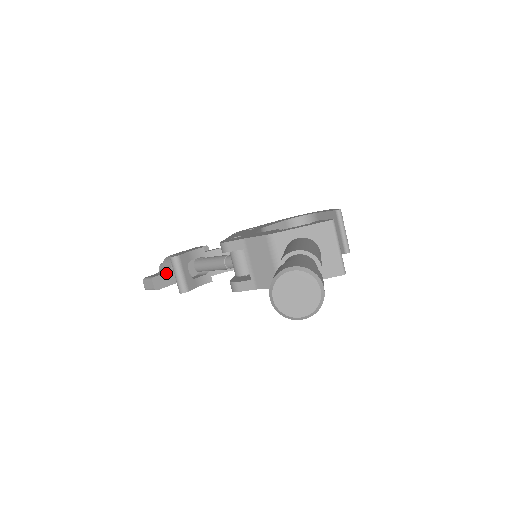
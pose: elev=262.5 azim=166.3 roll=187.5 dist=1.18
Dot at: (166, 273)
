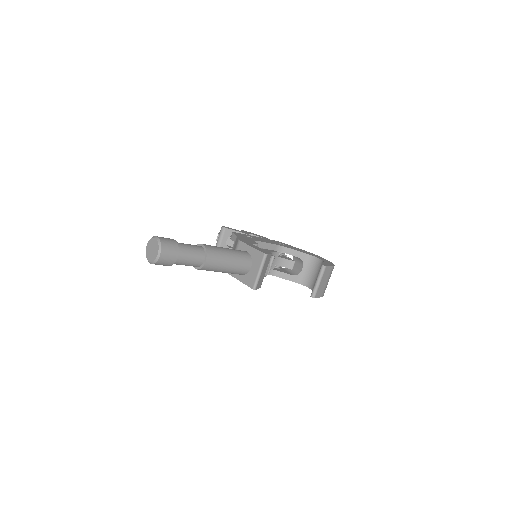
Dot at: (229, 237)
